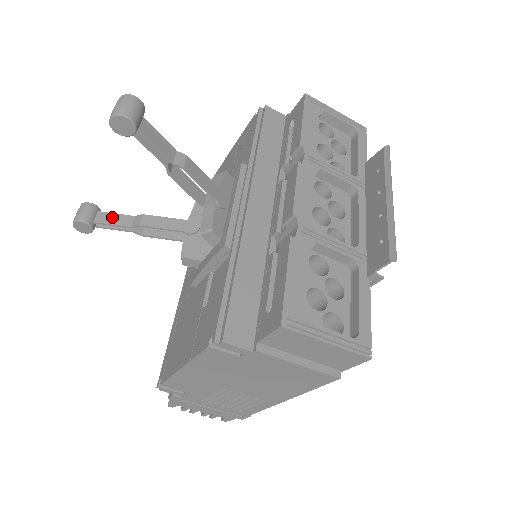
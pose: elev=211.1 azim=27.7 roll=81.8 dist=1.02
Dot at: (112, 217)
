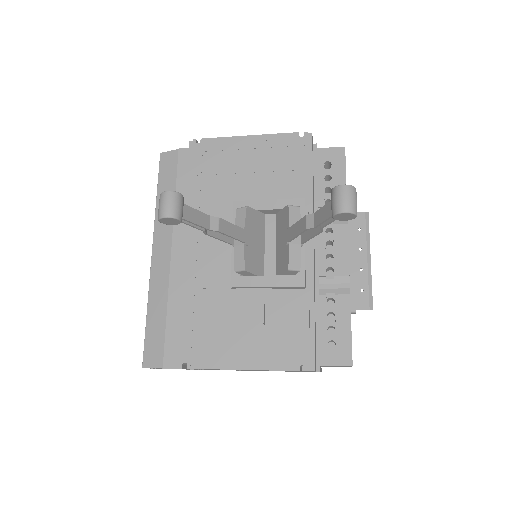
Dot at: (195, 214)
